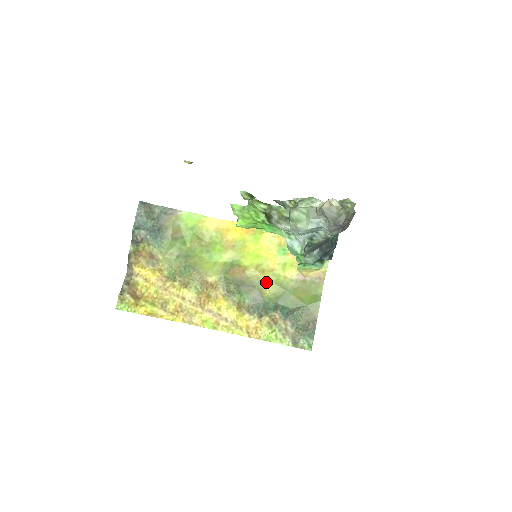
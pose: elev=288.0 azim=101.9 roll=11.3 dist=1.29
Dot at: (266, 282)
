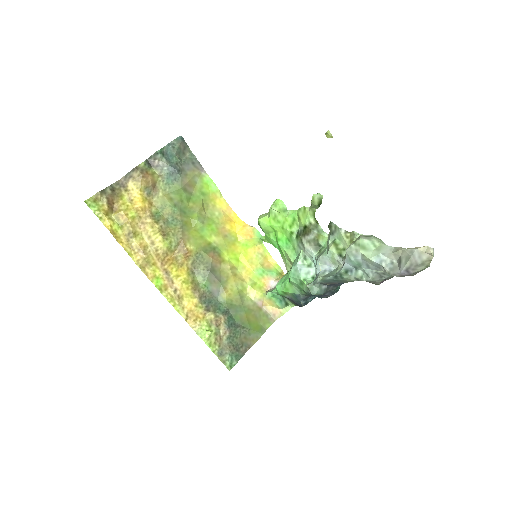
Dot at: (232, 285)
